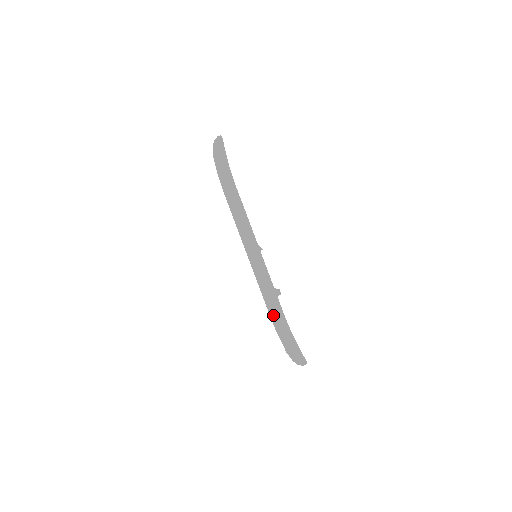
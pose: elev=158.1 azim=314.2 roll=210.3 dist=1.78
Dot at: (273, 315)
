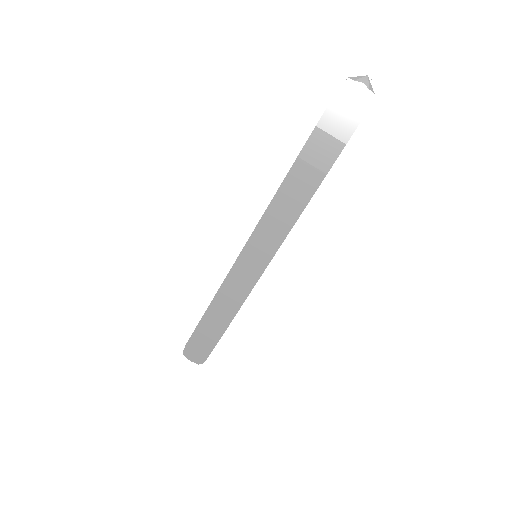
Dot at: (211, 316)
